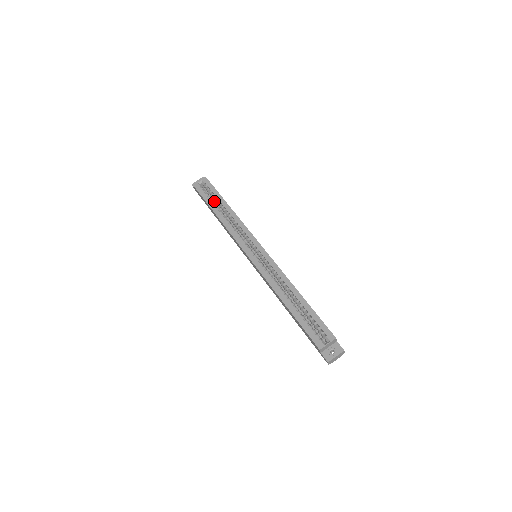
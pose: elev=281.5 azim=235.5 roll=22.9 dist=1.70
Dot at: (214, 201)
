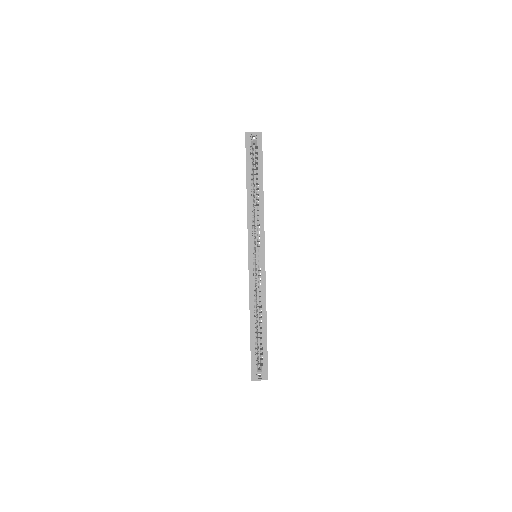
Dot at: (255, 169)
